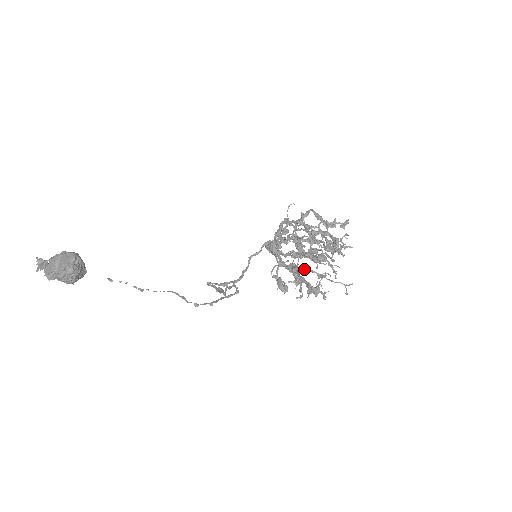
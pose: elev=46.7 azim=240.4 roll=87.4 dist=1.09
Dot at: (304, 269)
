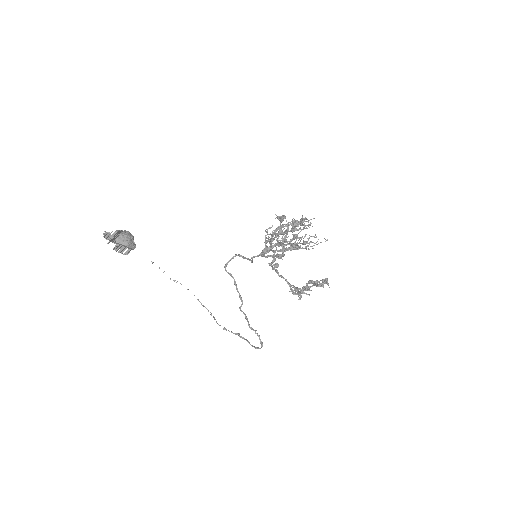
Dot at: (292, 247)
